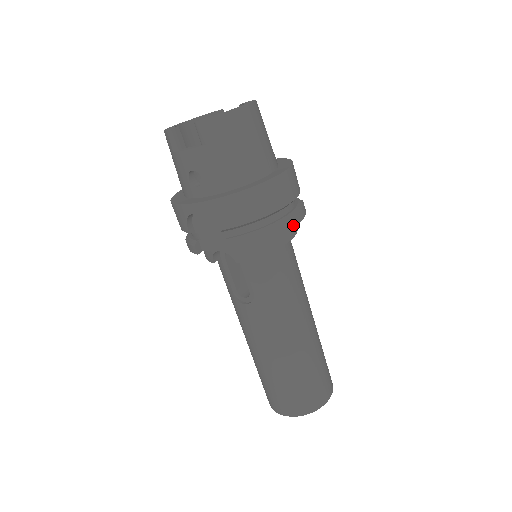
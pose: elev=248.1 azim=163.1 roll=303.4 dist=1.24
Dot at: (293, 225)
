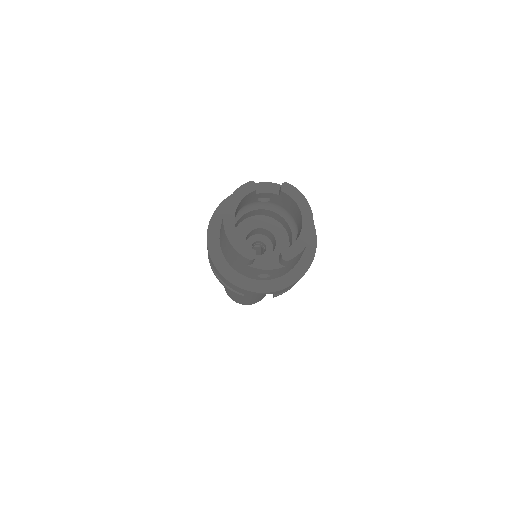
Dot at: occluded
